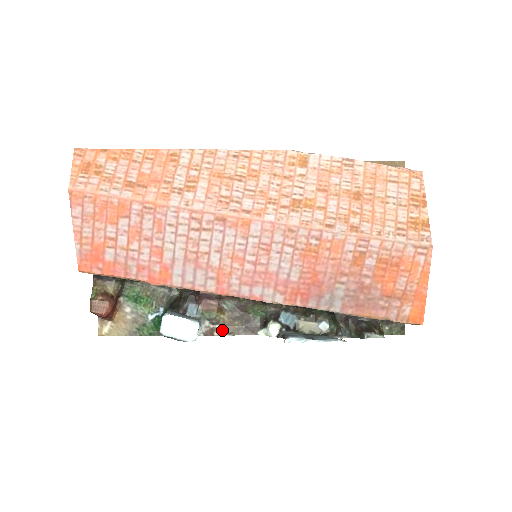
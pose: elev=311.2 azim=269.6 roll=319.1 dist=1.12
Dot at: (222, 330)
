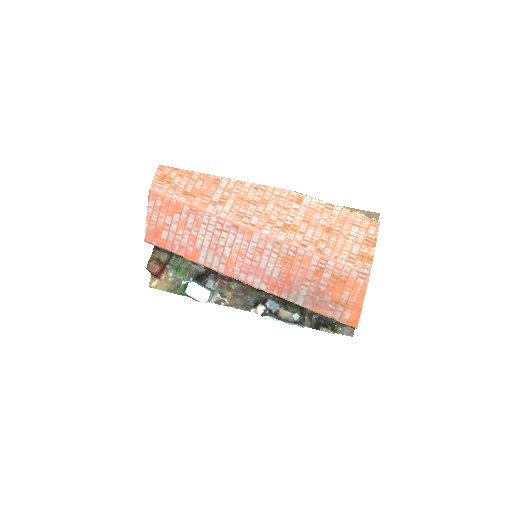
Dot at: (227, 302)
